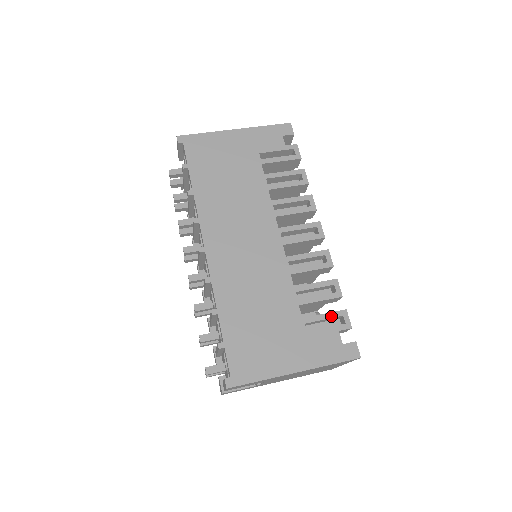
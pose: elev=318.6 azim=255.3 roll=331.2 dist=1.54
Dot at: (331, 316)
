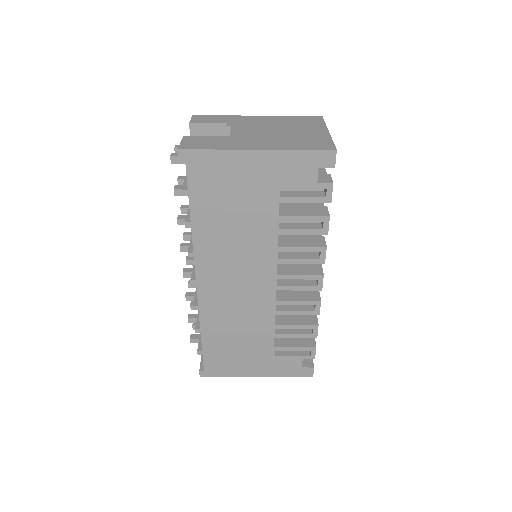
Dot at: (300, 349)
